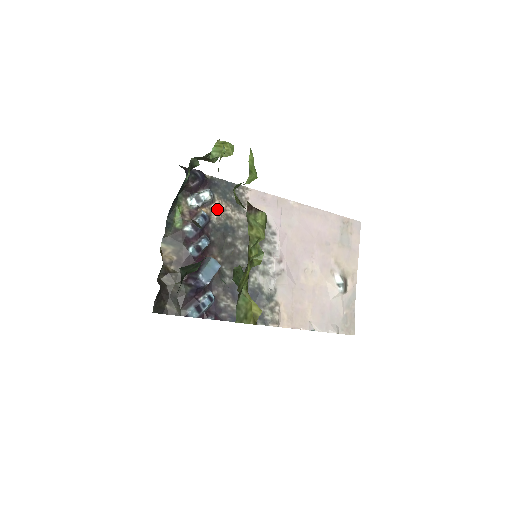
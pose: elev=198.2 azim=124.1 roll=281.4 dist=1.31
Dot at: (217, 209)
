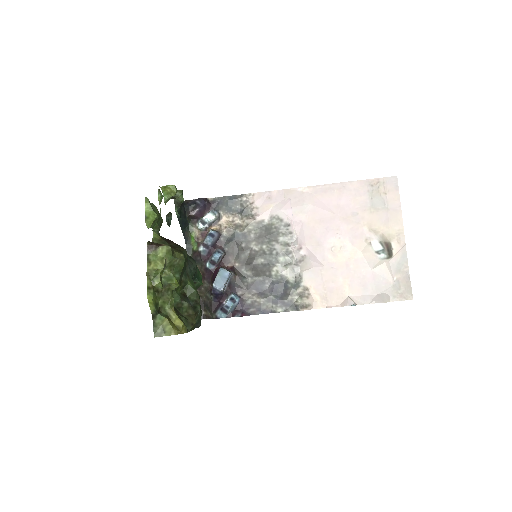
Dot at: (225, 223)
